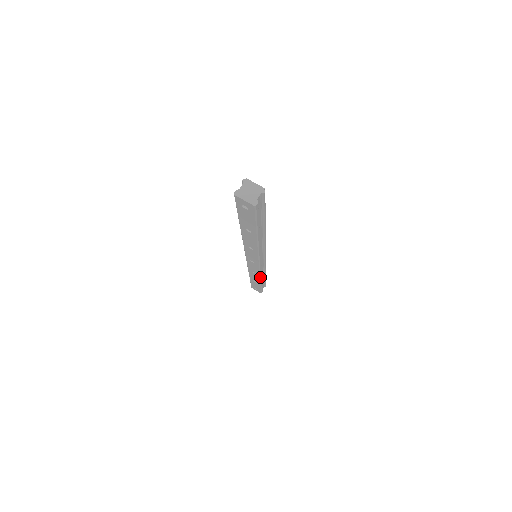
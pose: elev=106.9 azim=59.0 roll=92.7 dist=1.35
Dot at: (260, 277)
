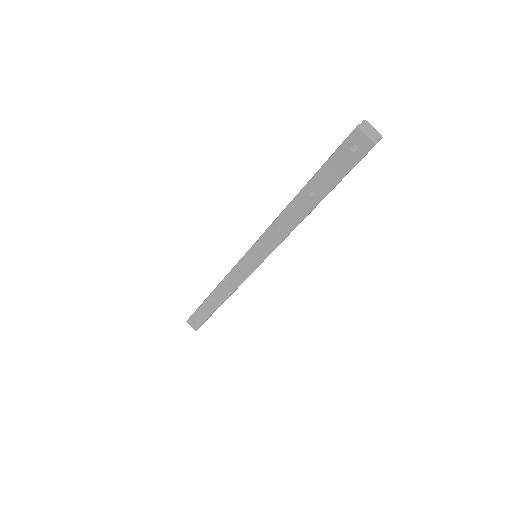
Dot at: (232, 293)
